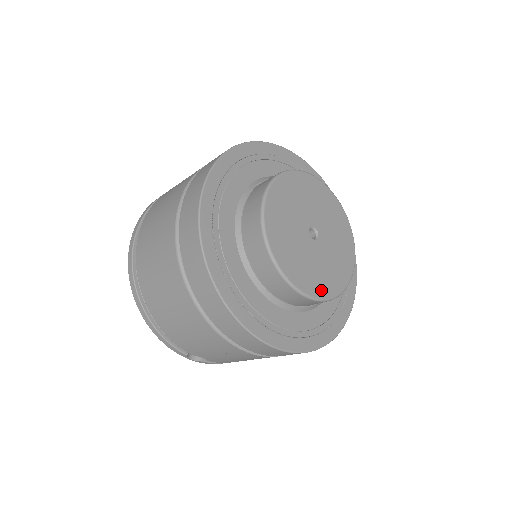
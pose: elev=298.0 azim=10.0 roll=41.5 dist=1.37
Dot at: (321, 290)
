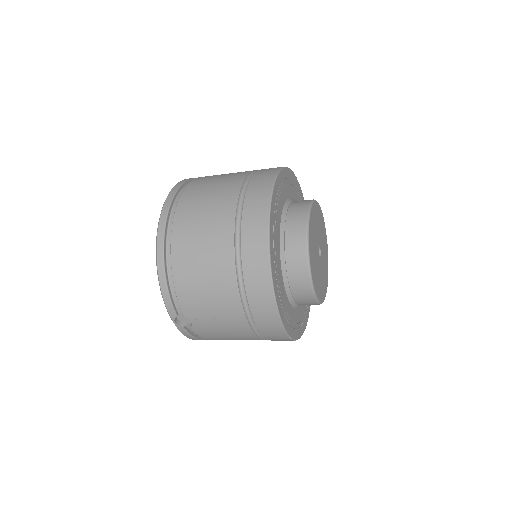
Dot at: (318, 293)
